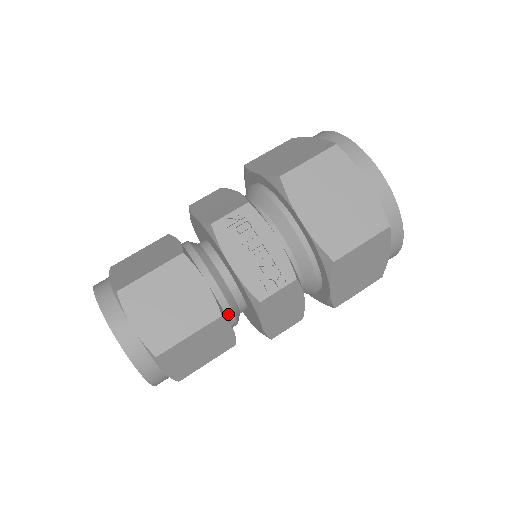
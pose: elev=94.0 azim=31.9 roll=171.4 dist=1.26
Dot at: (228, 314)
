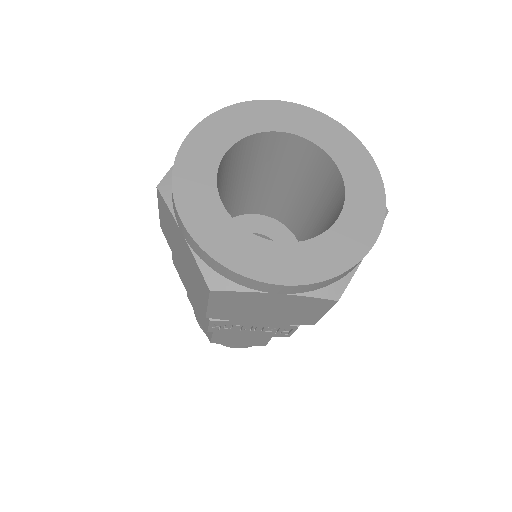
Dot at: occluded
